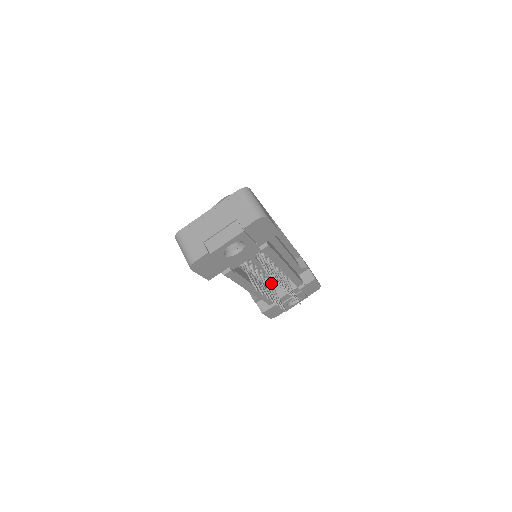
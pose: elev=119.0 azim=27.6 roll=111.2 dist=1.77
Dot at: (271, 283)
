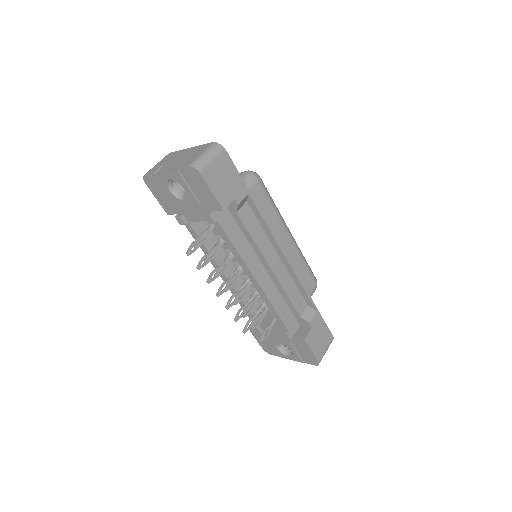
Dot at: (264, 302)
